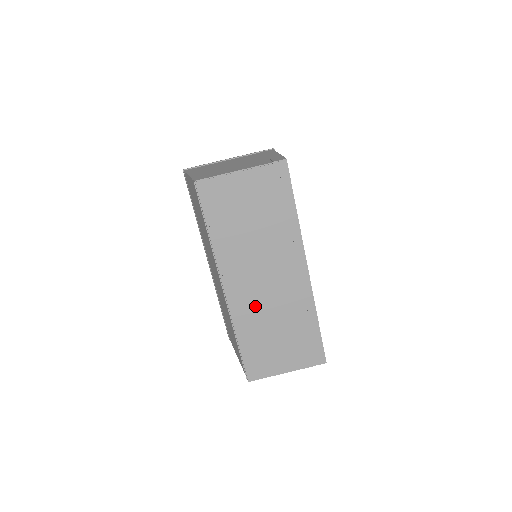
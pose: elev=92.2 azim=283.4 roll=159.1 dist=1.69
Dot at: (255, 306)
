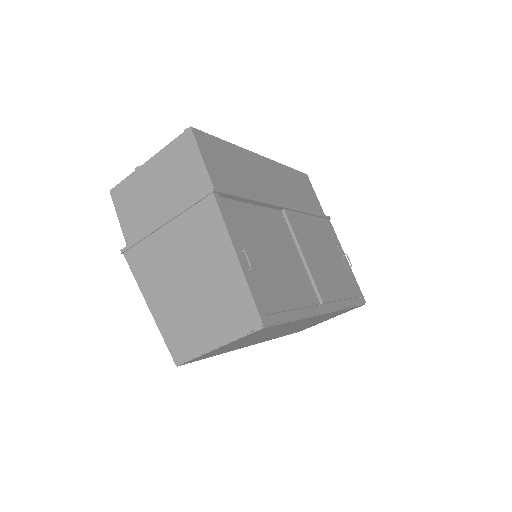
Dot at: (286, 332)
